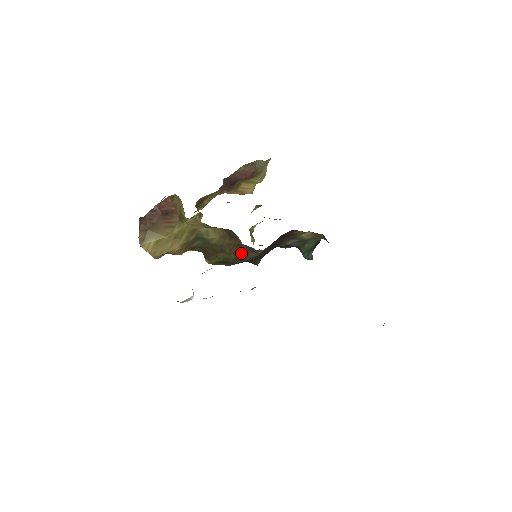
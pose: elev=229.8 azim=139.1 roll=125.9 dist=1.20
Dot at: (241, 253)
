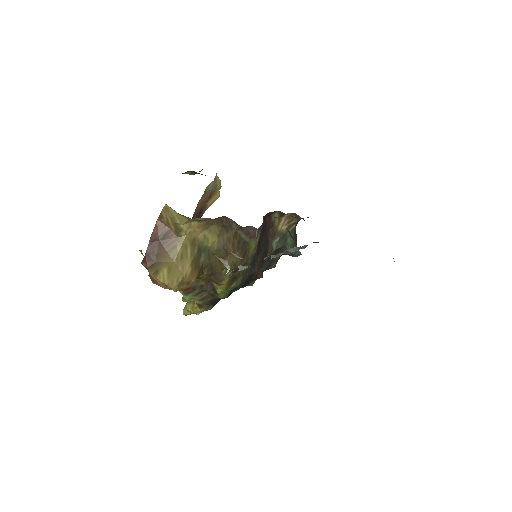
Dot at: (243, 247)
